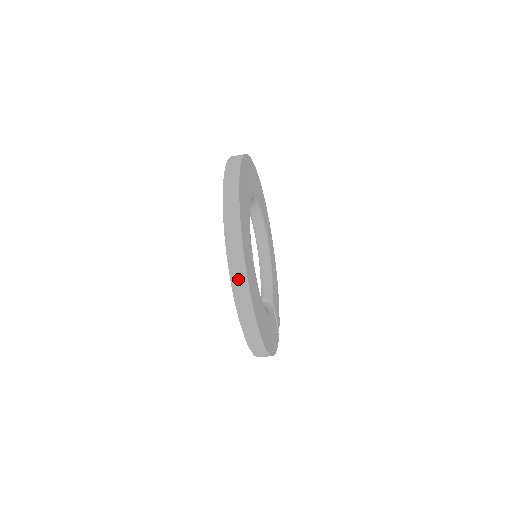
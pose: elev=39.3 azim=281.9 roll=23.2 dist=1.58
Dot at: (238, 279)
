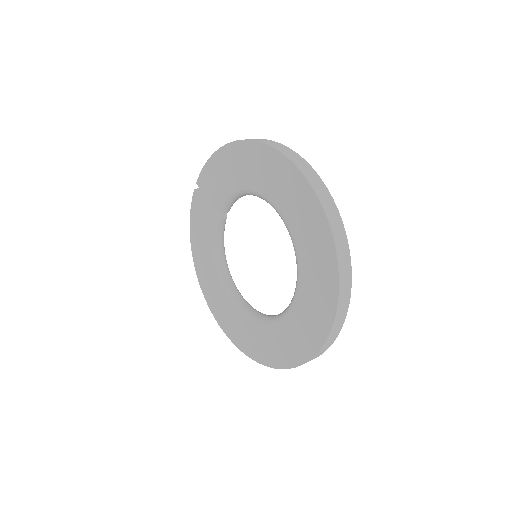
Dot at: occluded
